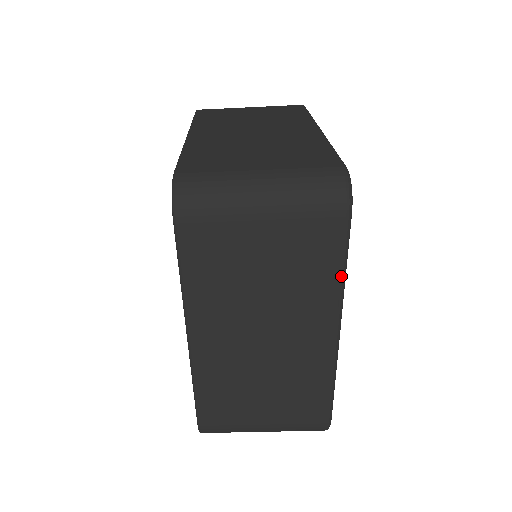
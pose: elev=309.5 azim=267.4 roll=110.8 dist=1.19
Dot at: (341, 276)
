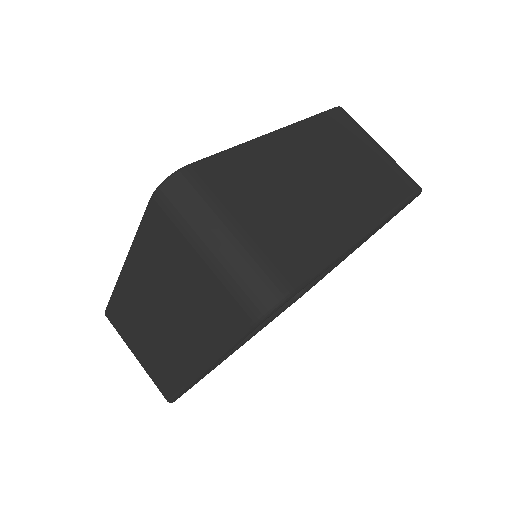
Dot at: (225, 348)
